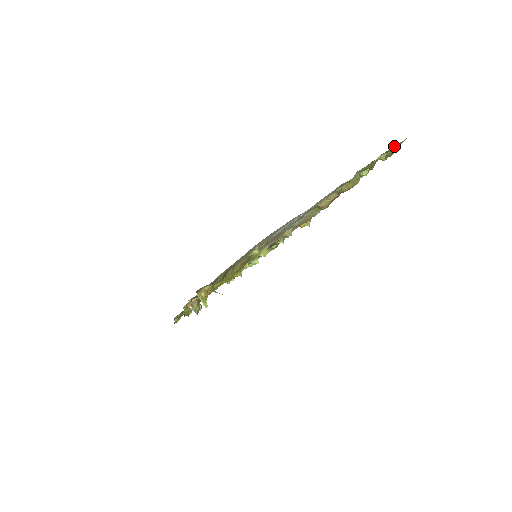
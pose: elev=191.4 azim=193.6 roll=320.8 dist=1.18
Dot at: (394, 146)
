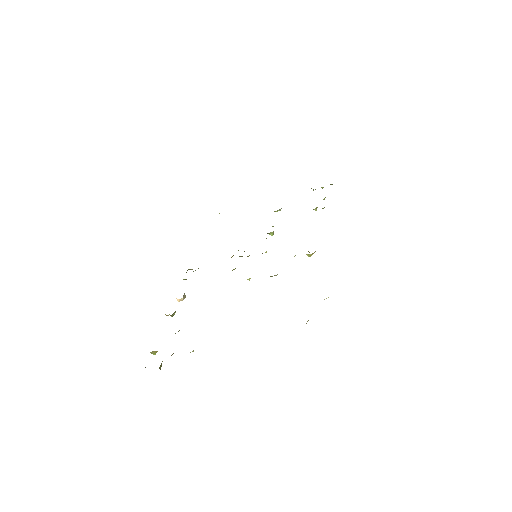
Dot at: occluded
